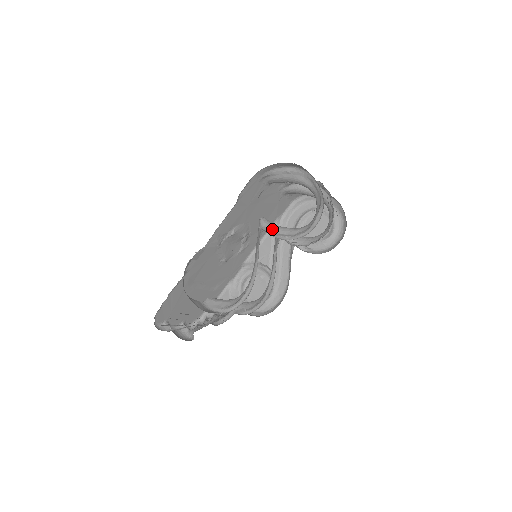
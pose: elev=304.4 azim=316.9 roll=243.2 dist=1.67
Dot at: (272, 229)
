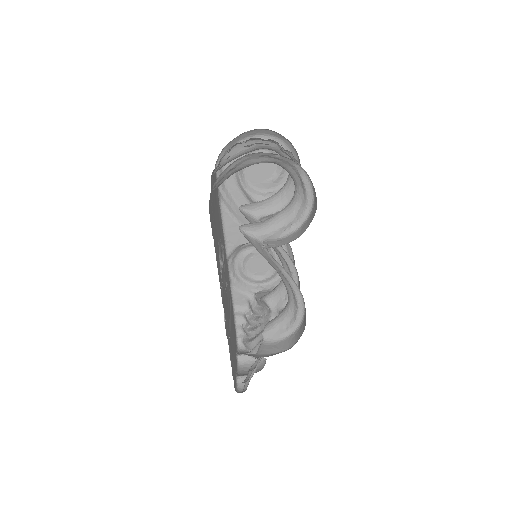
Dot at: (267, 231)
